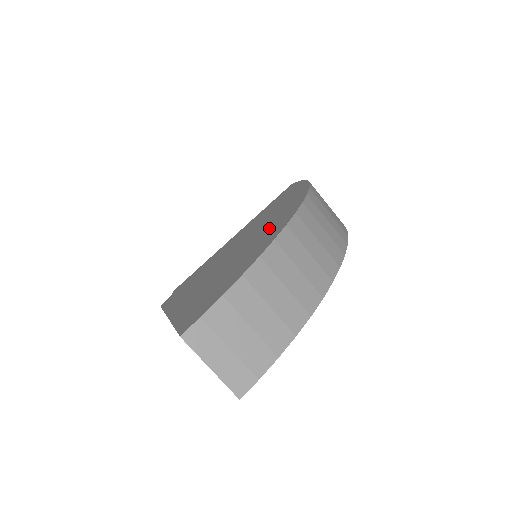
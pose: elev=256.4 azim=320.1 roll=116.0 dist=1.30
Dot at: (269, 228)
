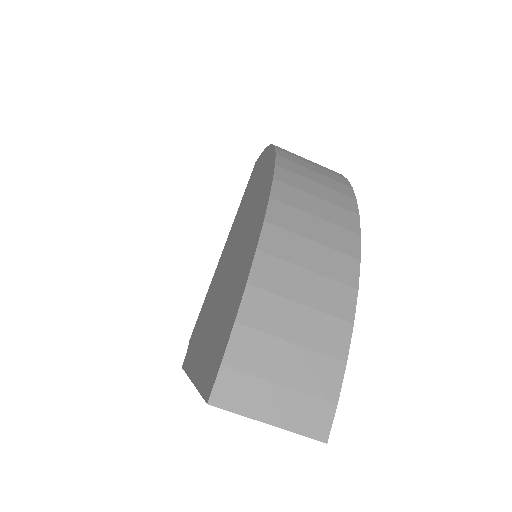
Dot at: (253, 215)
